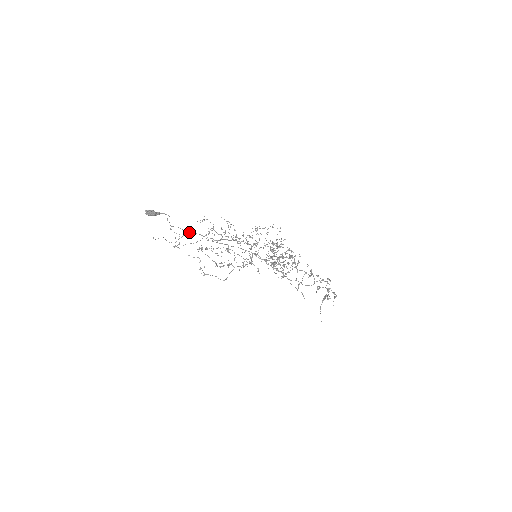
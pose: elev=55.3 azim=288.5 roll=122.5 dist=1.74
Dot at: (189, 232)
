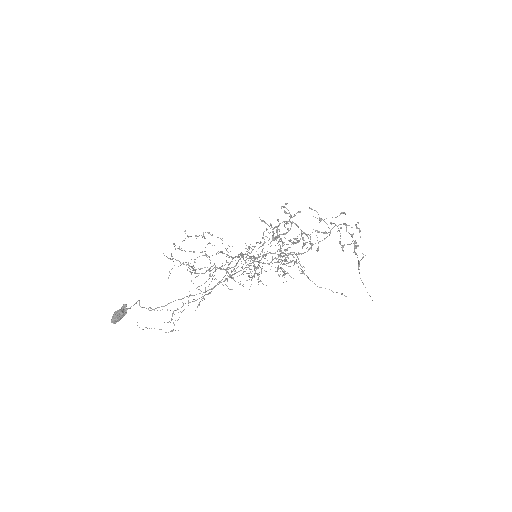
Dot at: (176, 310)
